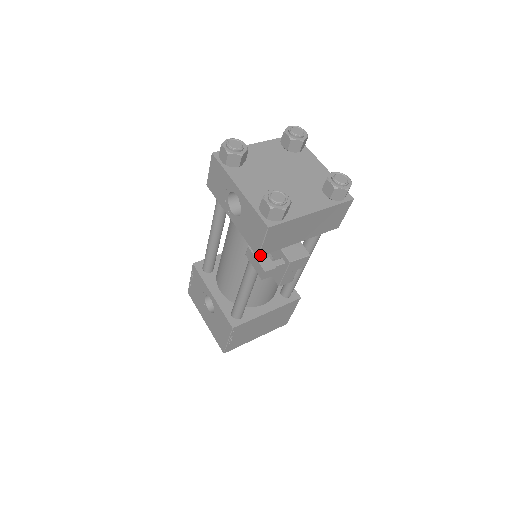
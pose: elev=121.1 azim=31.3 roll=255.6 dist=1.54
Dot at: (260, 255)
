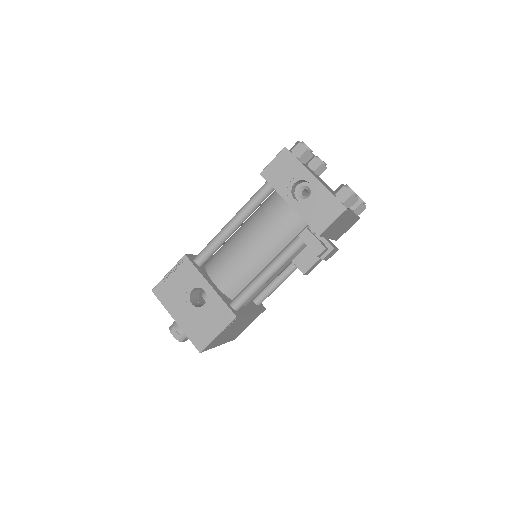
Dot at: (320, 235)
